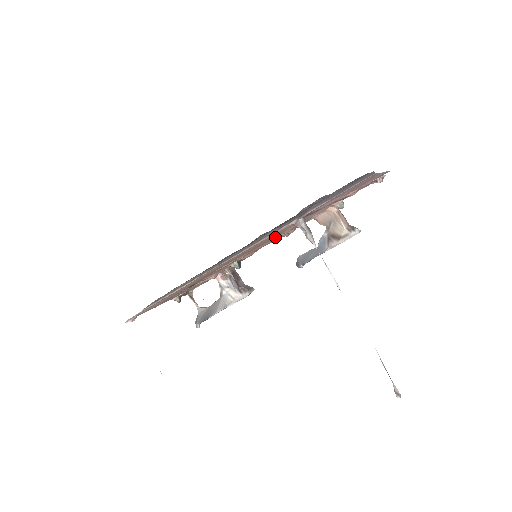
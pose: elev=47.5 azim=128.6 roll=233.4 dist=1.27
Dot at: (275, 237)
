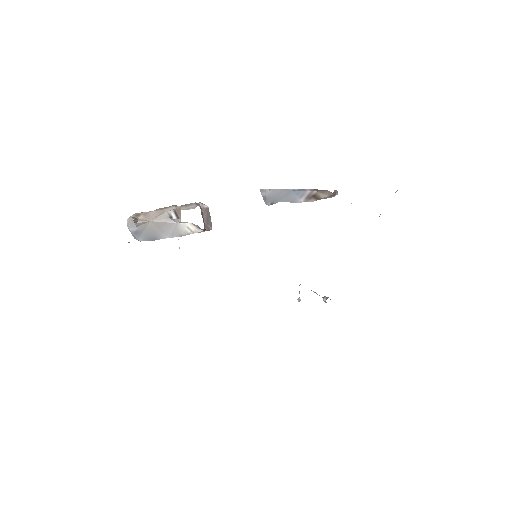
Dot at: occluded
